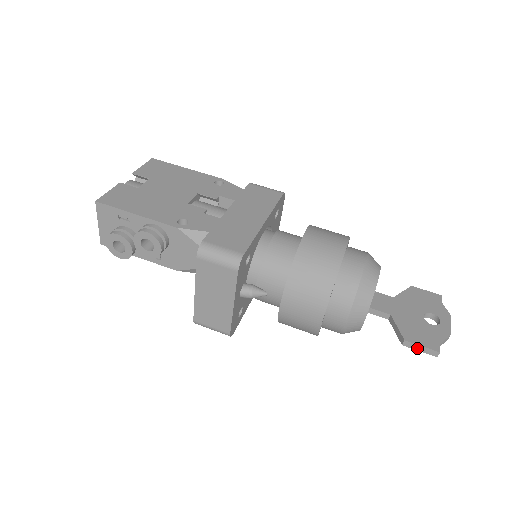
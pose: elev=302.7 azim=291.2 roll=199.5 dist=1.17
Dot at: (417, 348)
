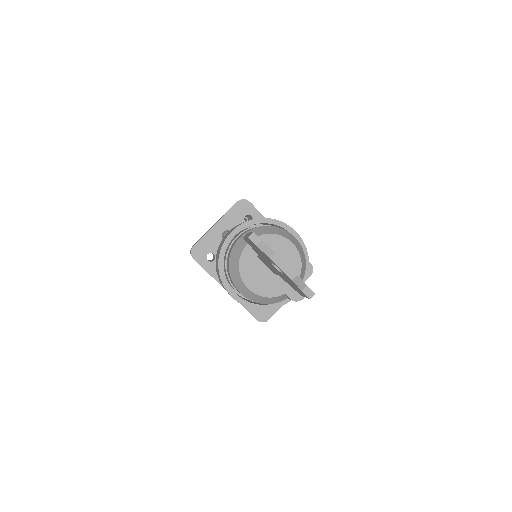
Dot at: occluded
